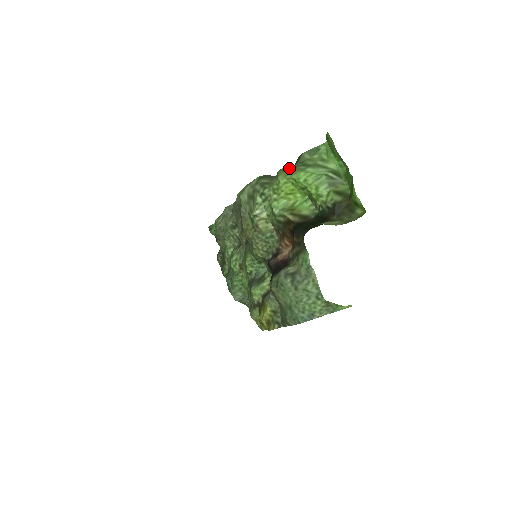
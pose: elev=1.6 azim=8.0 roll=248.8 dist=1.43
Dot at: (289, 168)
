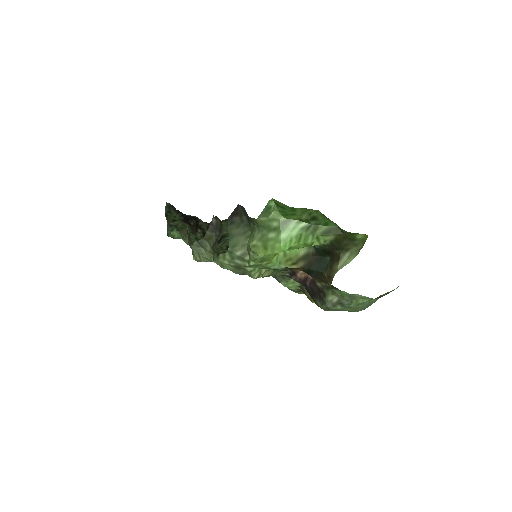
Dot at: (259, 242)
